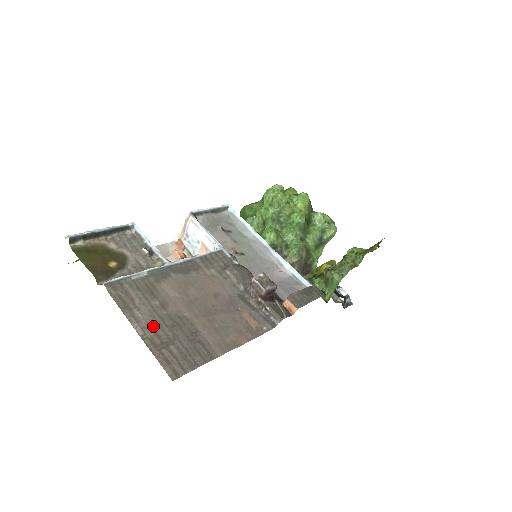
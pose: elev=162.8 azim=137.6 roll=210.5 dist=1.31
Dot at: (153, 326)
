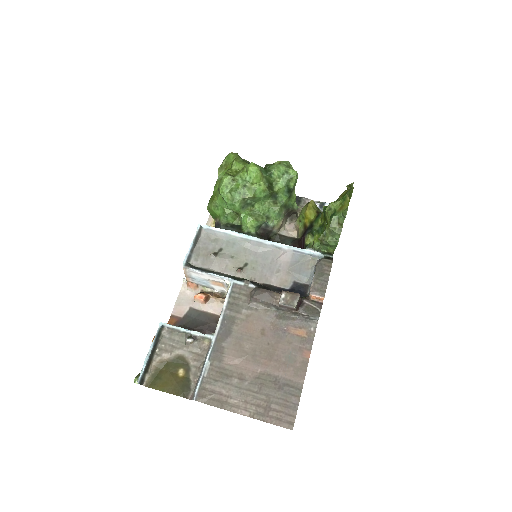
Dot at: (249, 401)
